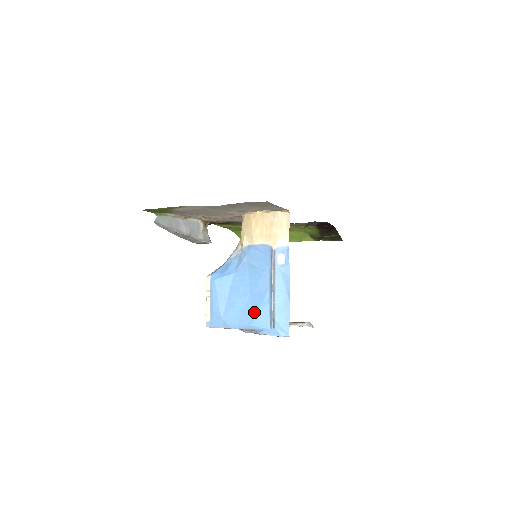
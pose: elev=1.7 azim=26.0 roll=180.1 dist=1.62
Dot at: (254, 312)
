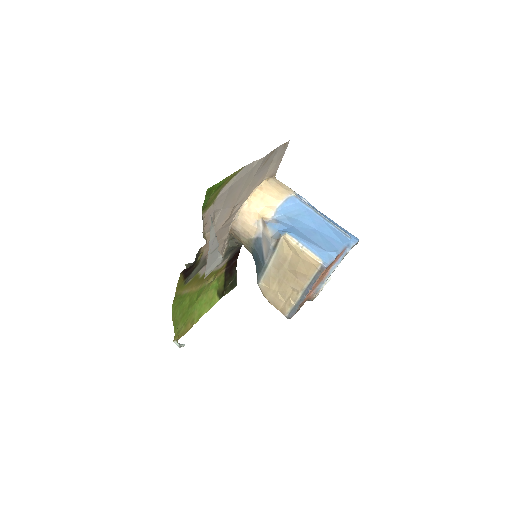
Dot at: (333, 236)
